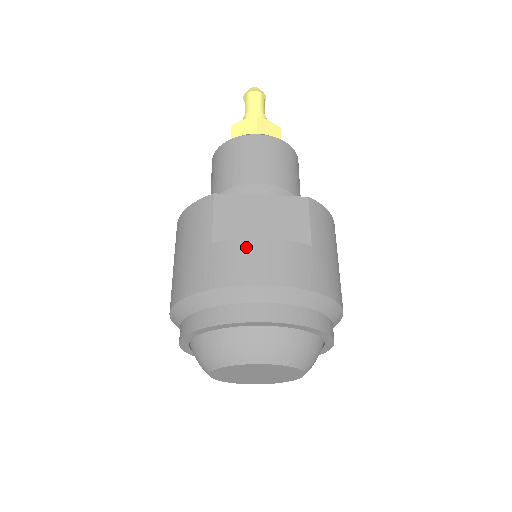
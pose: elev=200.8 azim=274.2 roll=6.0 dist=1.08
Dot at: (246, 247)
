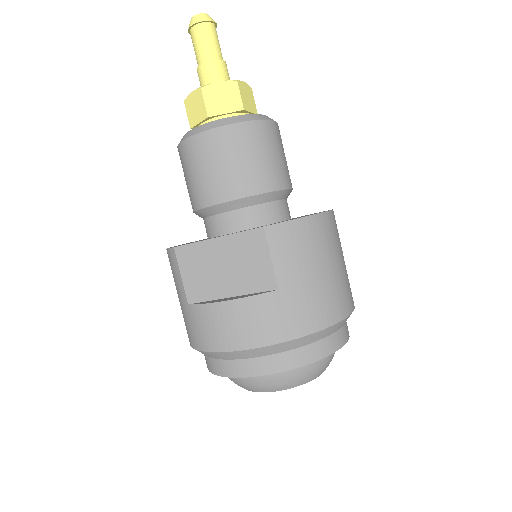
Dot at: (212, 313)
